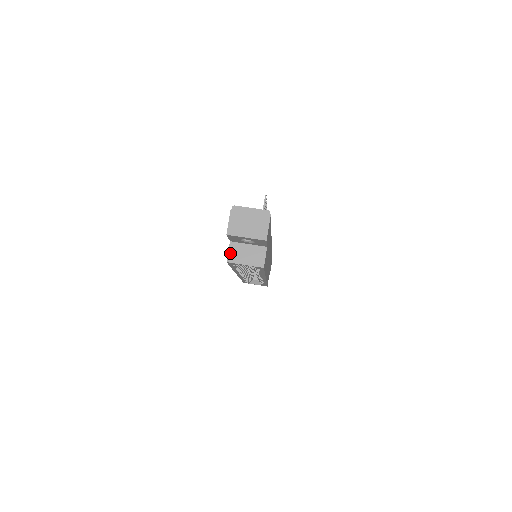
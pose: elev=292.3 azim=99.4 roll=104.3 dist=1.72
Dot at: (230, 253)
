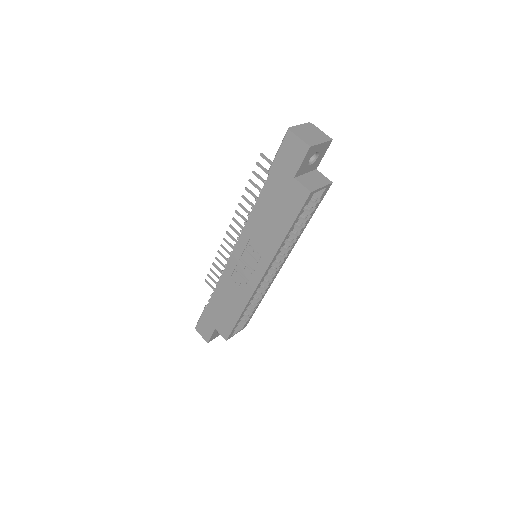
Dot at: (305, 185)
